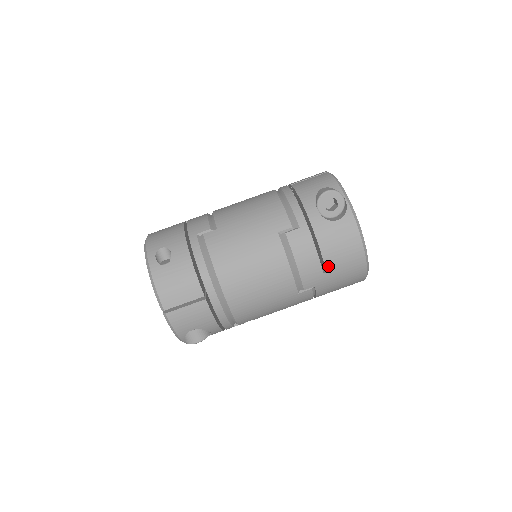
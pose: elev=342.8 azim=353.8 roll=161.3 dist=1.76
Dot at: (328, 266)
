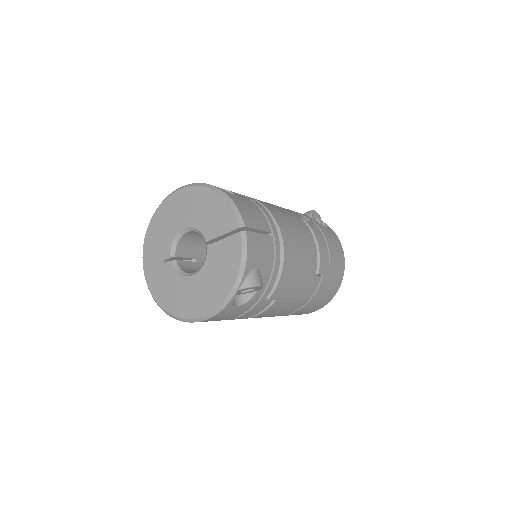
Dot at: (331, 258)
